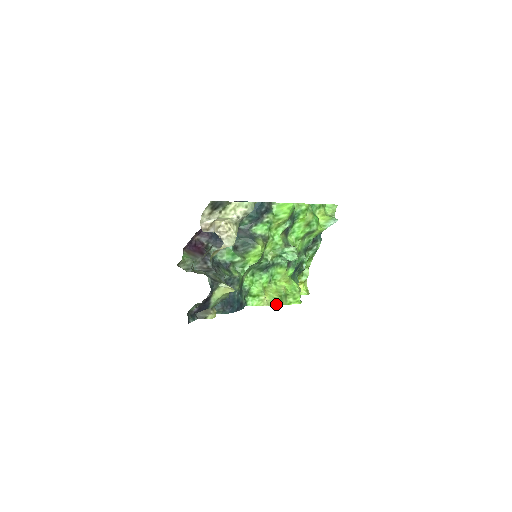
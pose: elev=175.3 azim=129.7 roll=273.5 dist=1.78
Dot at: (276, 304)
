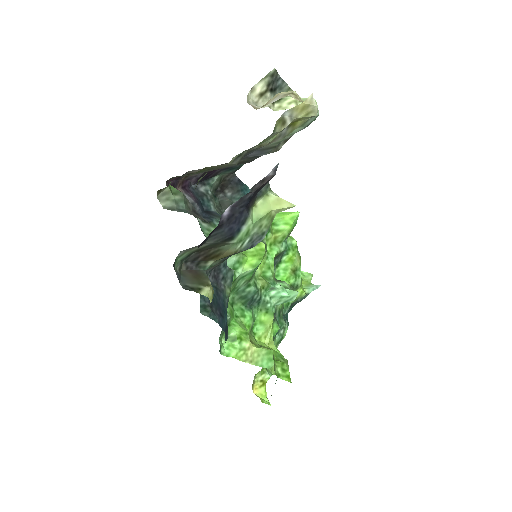
Dot at: (265, 363)
